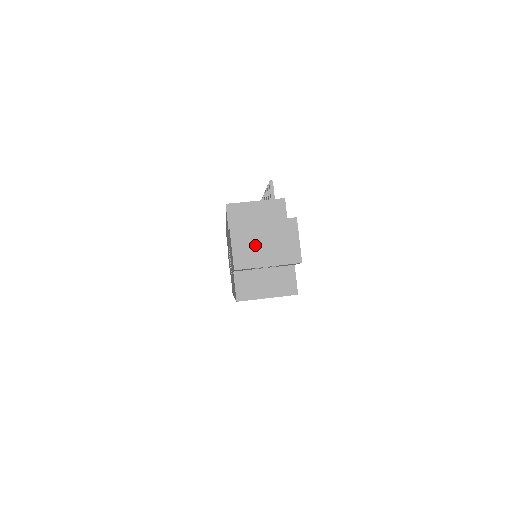
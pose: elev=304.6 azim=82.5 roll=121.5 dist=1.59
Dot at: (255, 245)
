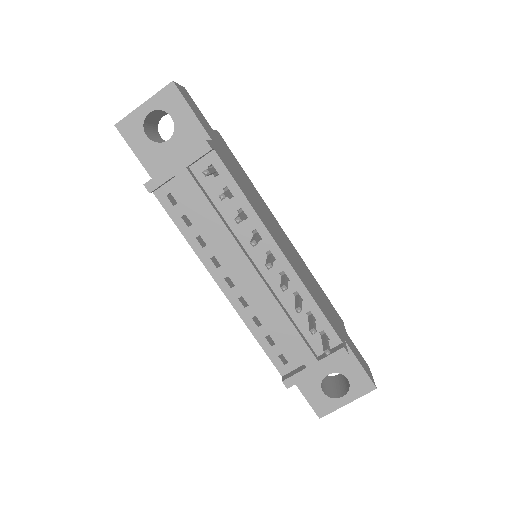
Dot at: occluded
